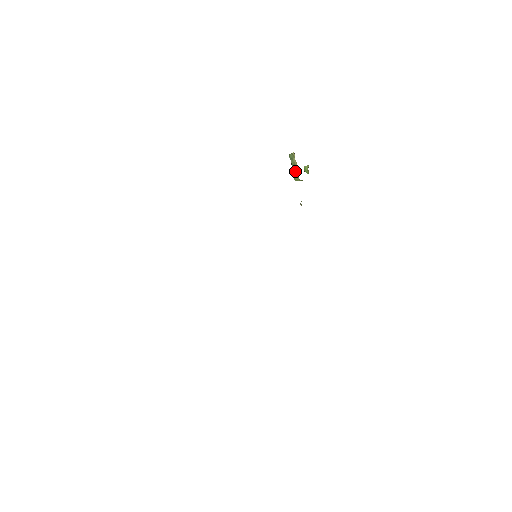
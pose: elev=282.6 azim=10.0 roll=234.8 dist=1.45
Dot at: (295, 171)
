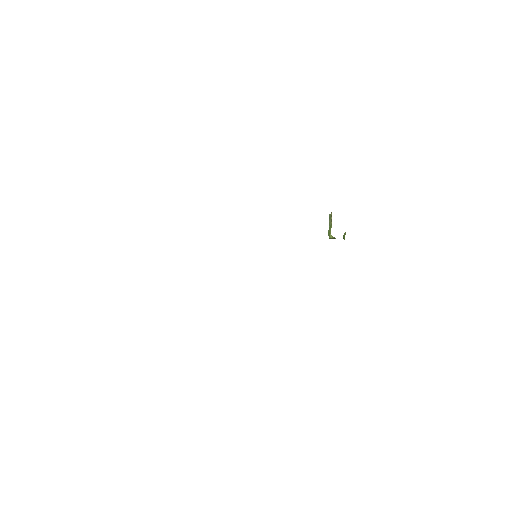
Dot at: (330, 229)
